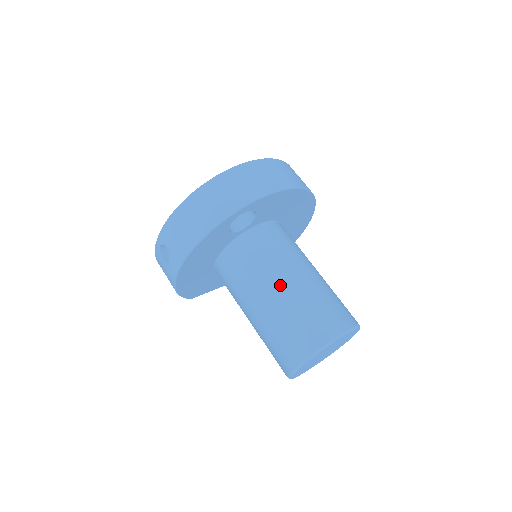
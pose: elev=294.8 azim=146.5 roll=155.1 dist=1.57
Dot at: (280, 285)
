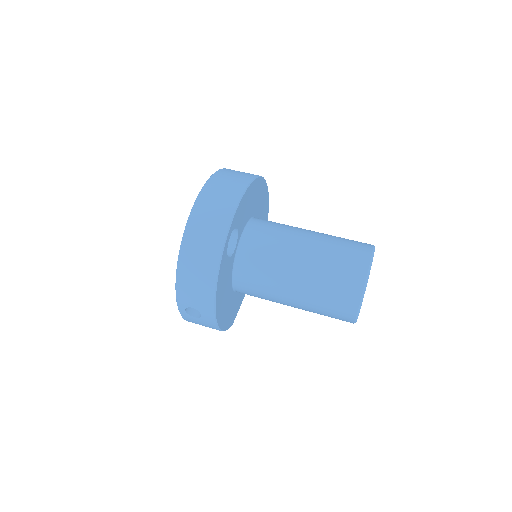
Dot at: (297, 265)
